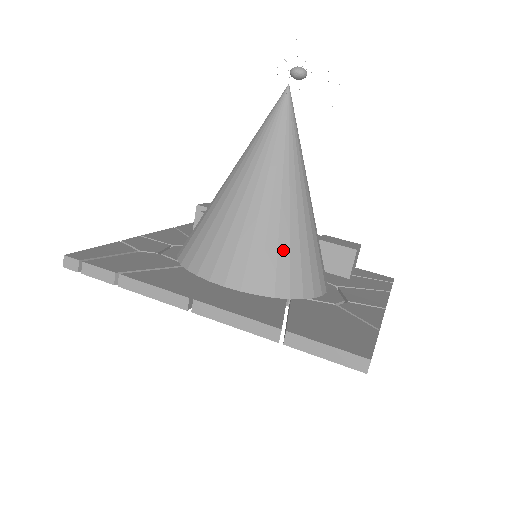
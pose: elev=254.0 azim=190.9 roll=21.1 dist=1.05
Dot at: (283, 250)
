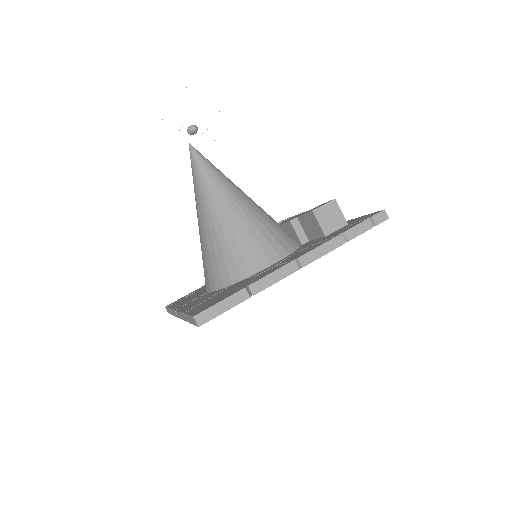
Dot at: (218, 253)
